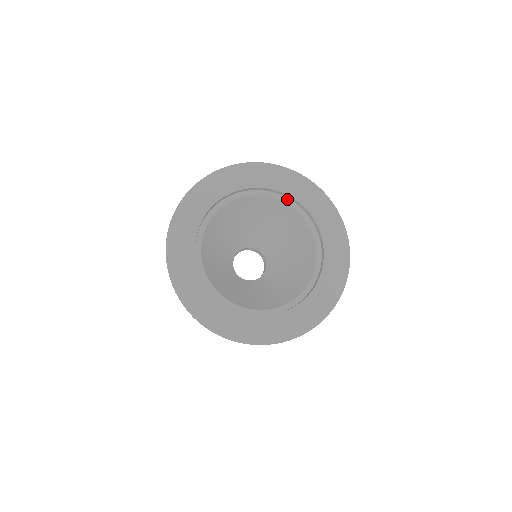
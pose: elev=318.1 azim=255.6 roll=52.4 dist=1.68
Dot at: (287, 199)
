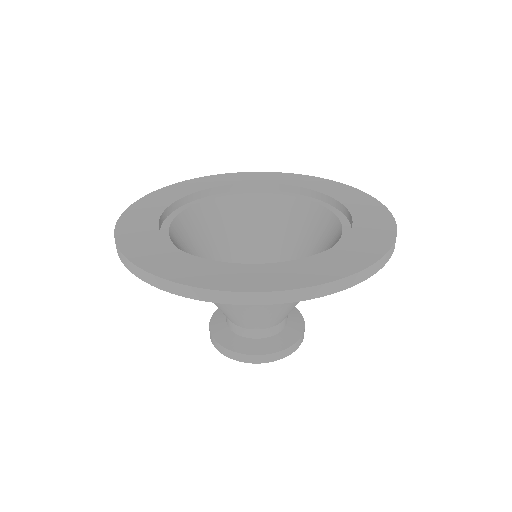
Dot at: (277, 192)
